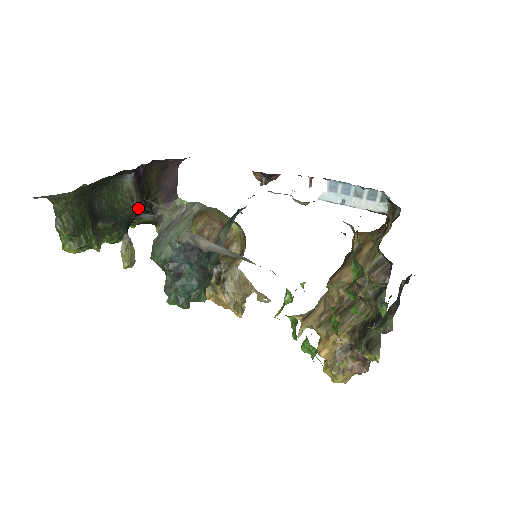
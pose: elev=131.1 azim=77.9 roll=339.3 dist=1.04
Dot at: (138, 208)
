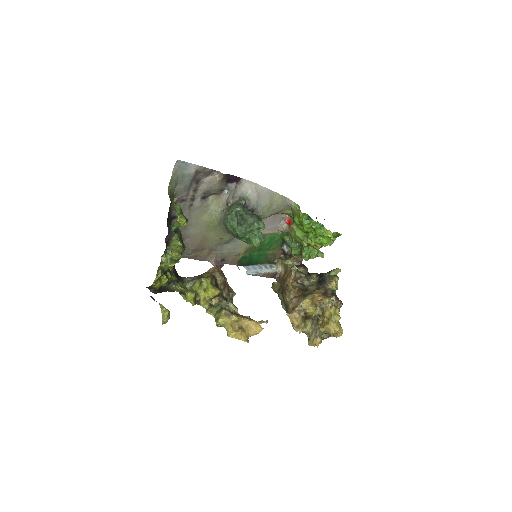
Dot at: occluded
